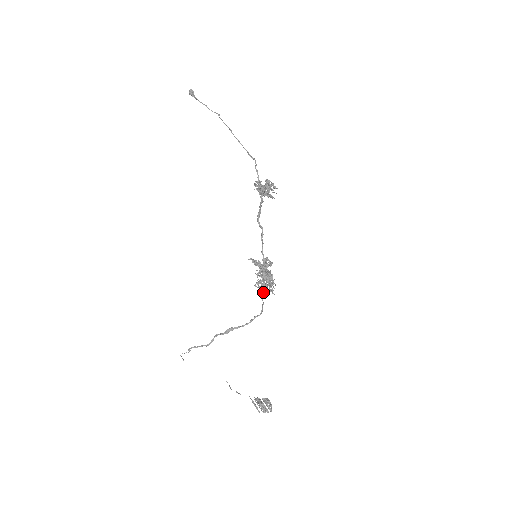
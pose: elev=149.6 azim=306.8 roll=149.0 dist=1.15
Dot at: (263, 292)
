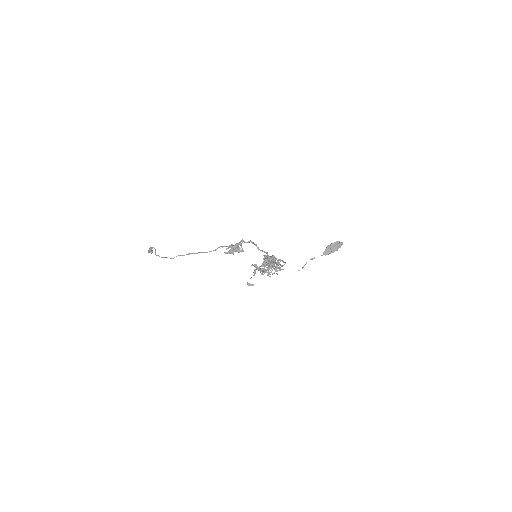
Dot at: occluded
